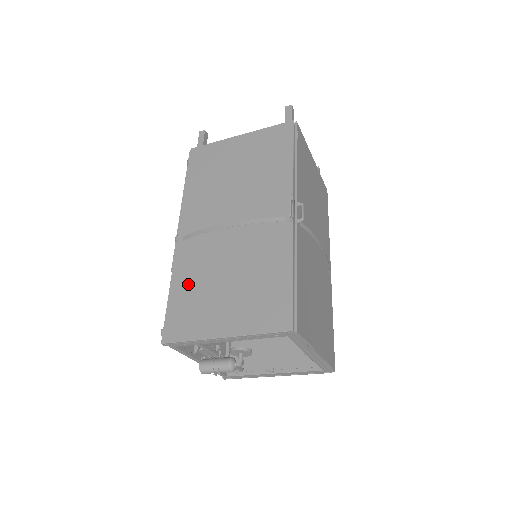
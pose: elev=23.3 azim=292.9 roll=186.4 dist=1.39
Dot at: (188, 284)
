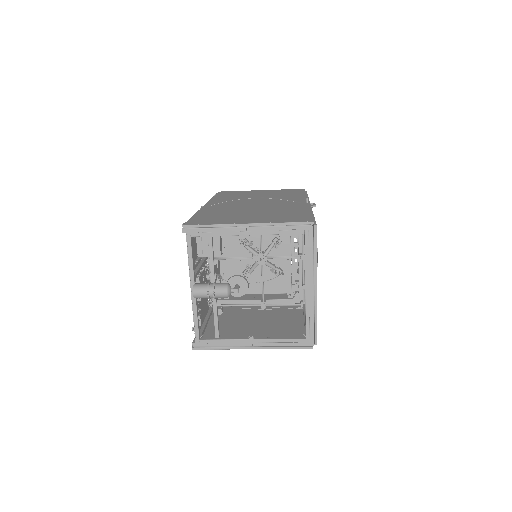
Dot at: (213, 213)
